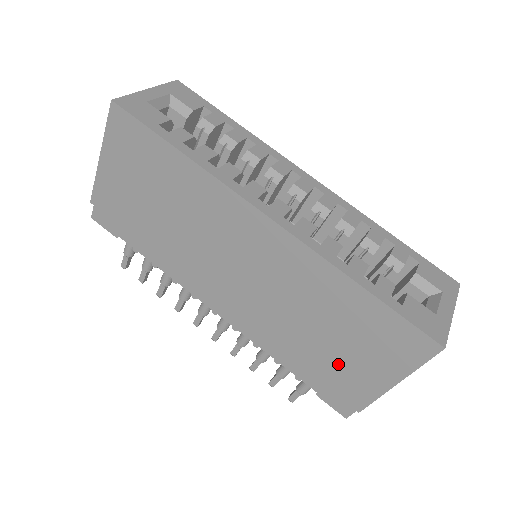
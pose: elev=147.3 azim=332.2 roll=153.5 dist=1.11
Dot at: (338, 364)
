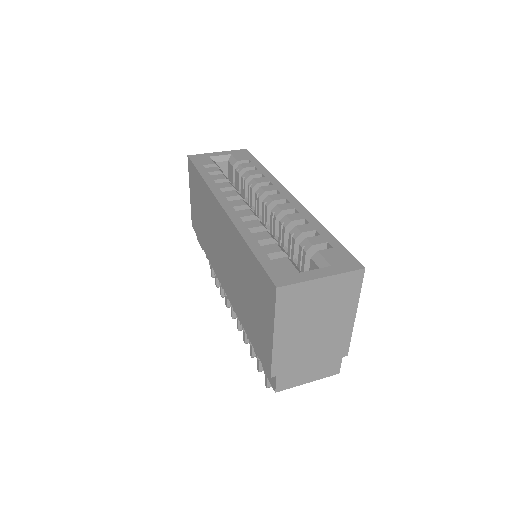
Dot at: (256, 325)
